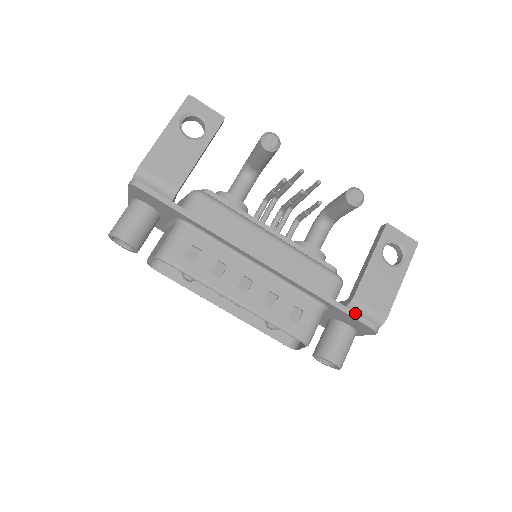
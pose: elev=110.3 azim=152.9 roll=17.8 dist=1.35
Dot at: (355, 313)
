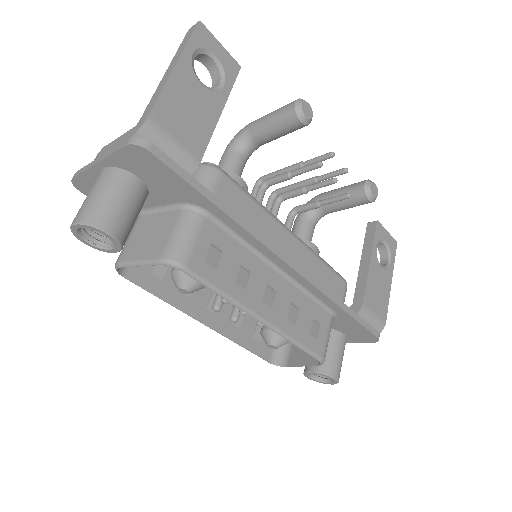
Dot at: (365, 322)
